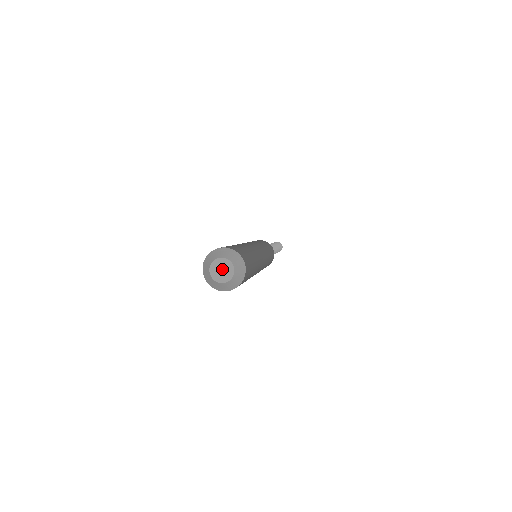
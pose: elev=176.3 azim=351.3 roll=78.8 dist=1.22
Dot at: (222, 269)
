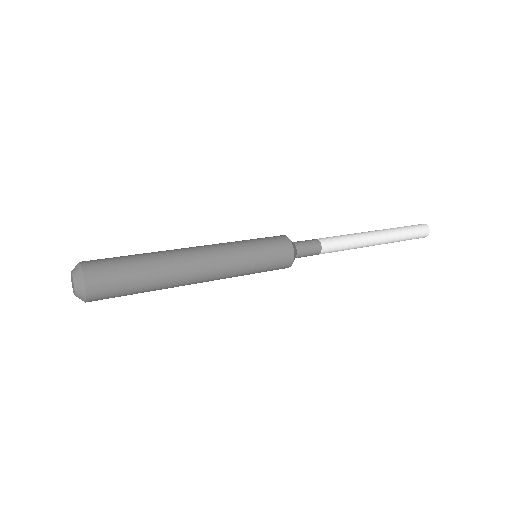
Dot at: (72, 283)
